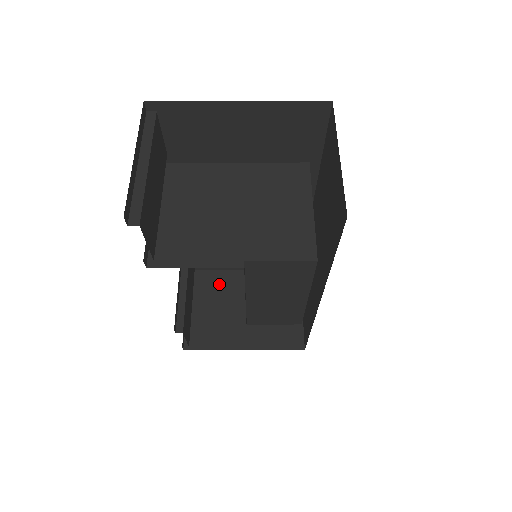
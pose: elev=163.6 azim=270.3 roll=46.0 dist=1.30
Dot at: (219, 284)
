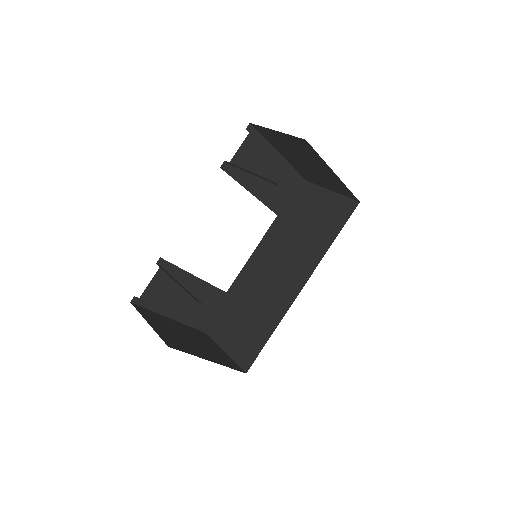
Dot at: (160, 319)
